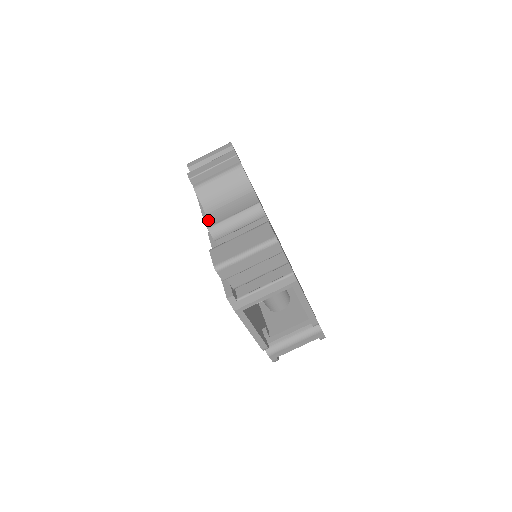
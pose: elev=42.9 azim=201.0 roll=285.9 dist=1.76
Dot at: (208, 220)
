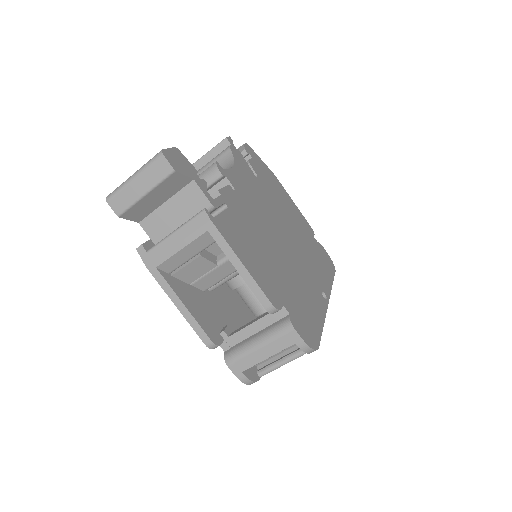
Dot at: occluded
